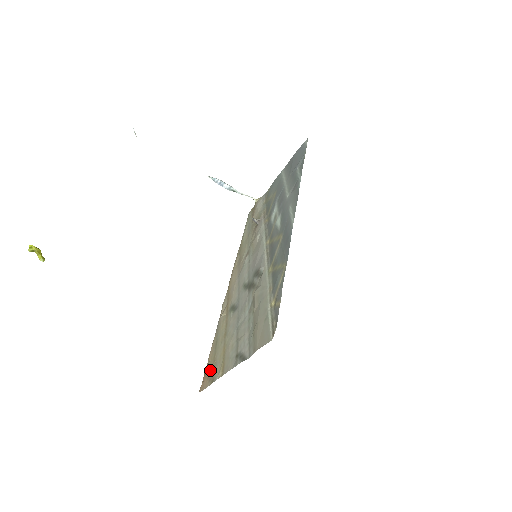
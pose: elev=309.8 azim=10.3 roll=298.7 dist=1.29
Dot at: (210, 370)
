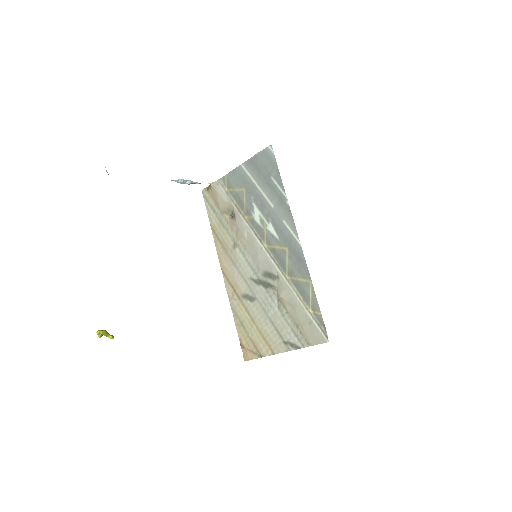
Dot at: (250, 346)
